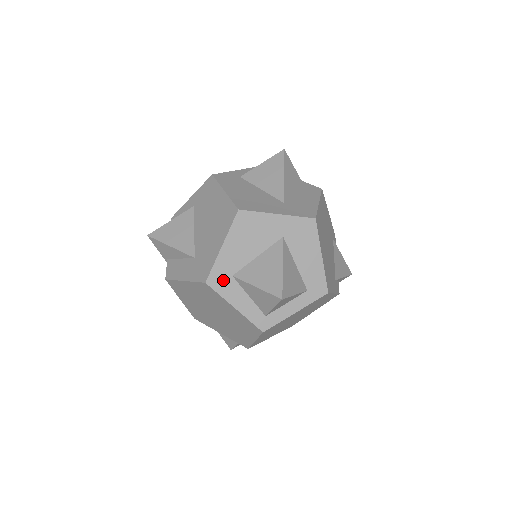
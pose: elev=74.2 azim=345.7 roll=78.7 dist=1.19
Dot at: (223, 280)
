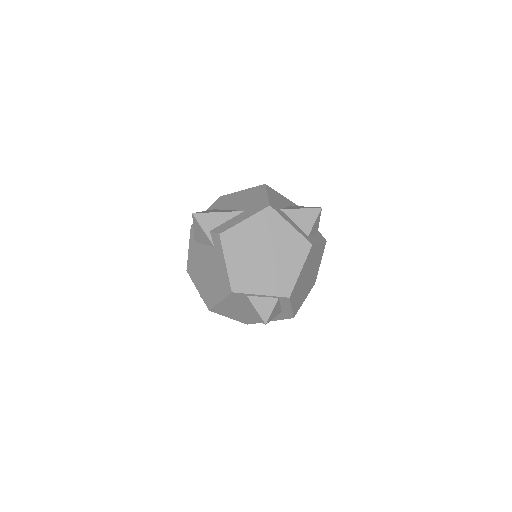
Dot at: (277, 209)
